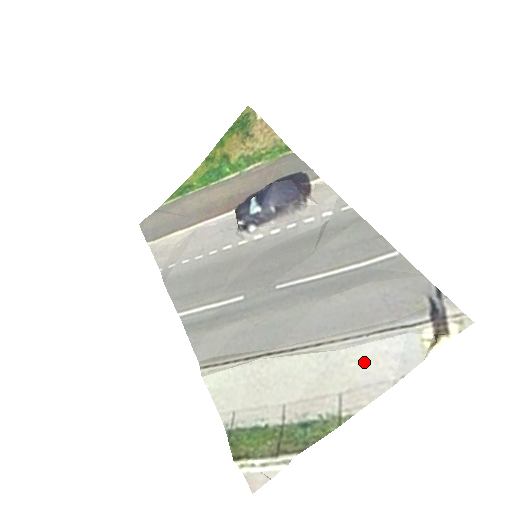
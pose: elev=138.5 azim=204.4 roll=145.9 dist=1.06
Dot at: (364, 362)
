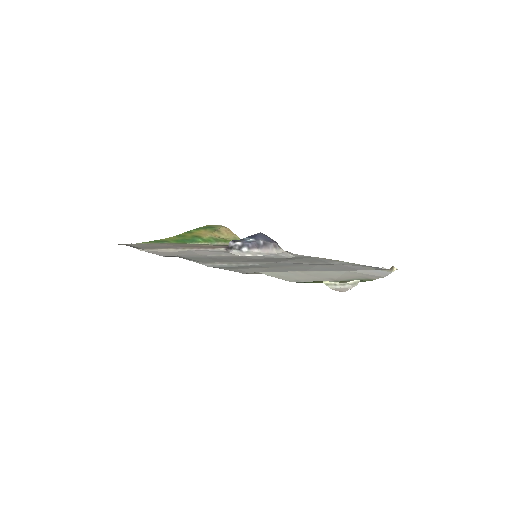
Dot at: (364, 273)
